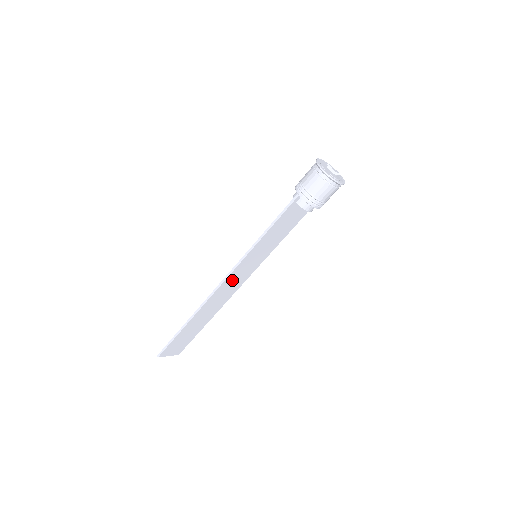
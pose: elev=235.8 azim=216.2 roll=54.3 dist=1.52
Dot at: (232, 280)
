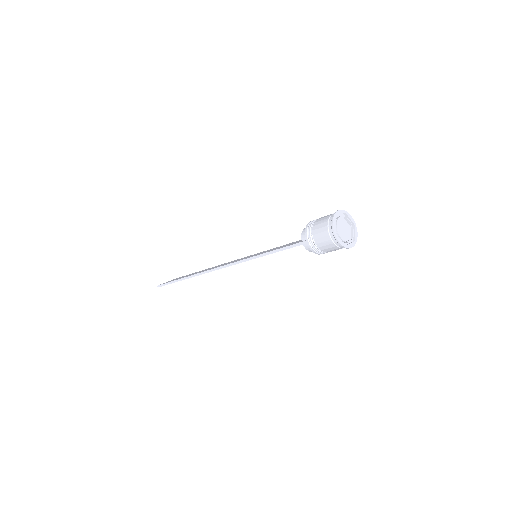
Dot at: occluded
